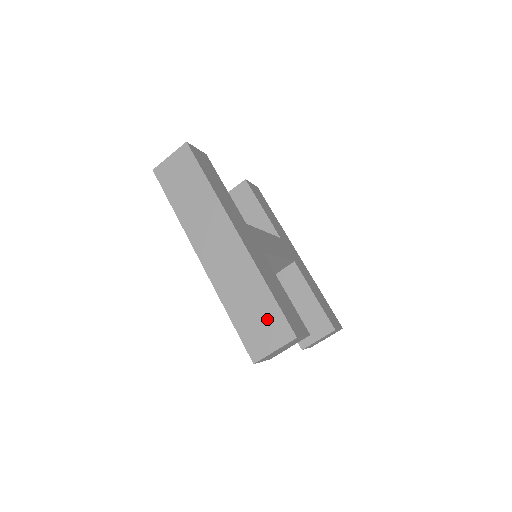
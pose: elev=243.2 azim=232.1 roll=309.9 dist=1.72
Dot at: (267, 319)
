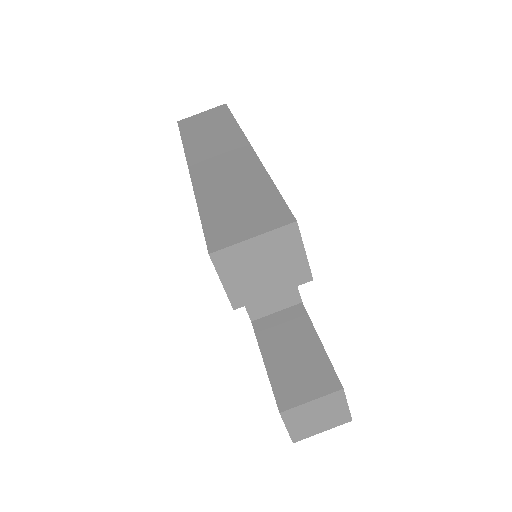
Dot at: (256, 207)
